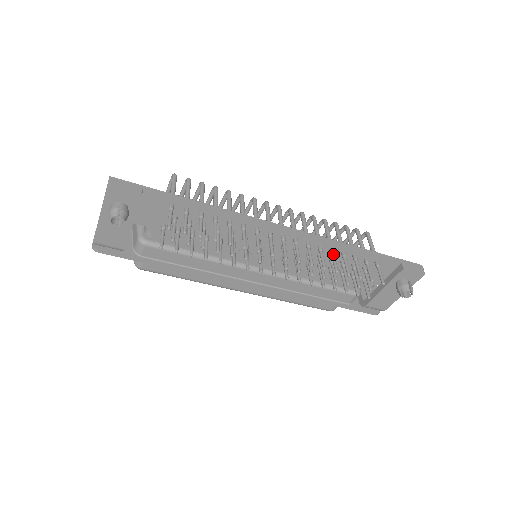
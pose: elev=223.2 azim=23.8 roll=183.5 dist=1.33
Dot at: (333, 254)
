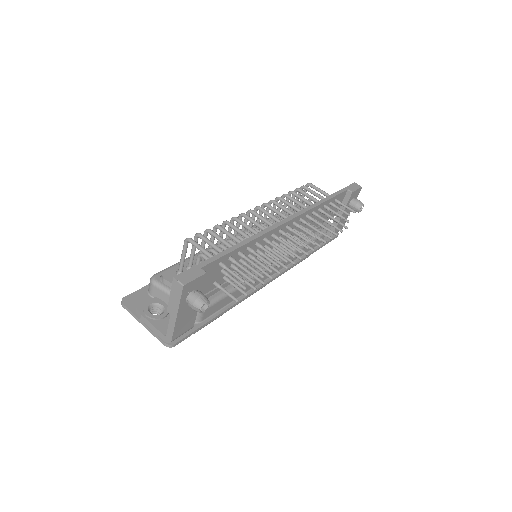
Dot at: (318, 215)
